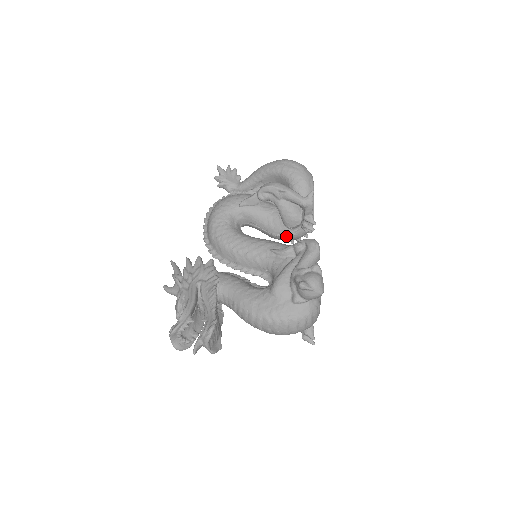
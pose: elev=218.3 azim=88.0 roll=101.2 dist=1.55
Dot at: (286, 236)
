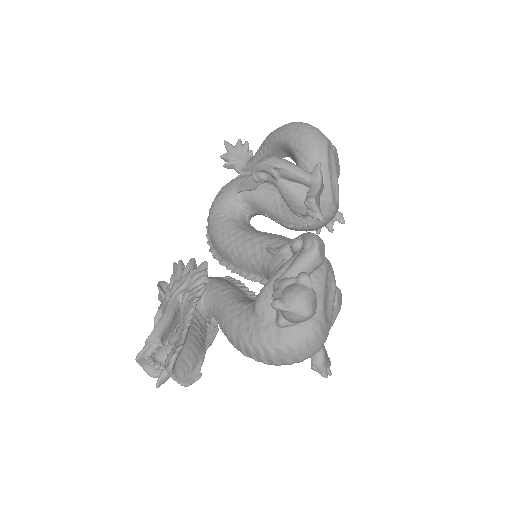
Dot at: (299, 226)
